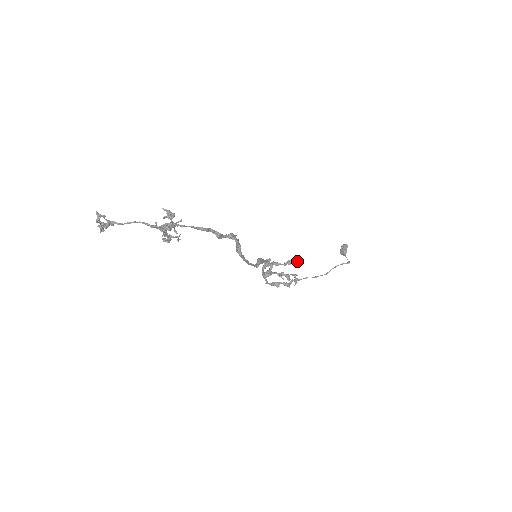
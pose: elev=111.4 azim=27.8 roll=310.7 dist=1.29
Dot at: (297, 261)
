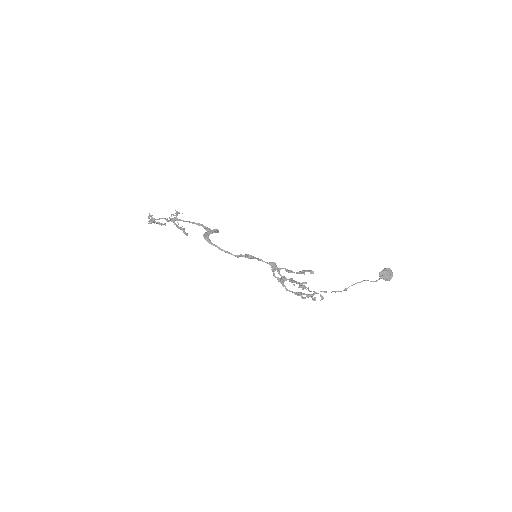
Dot at: (312, 272)
